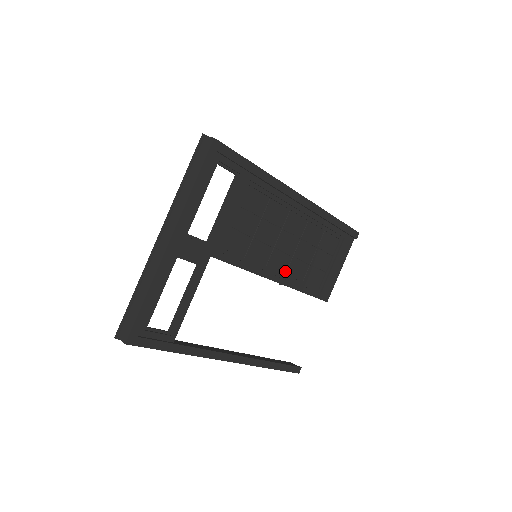
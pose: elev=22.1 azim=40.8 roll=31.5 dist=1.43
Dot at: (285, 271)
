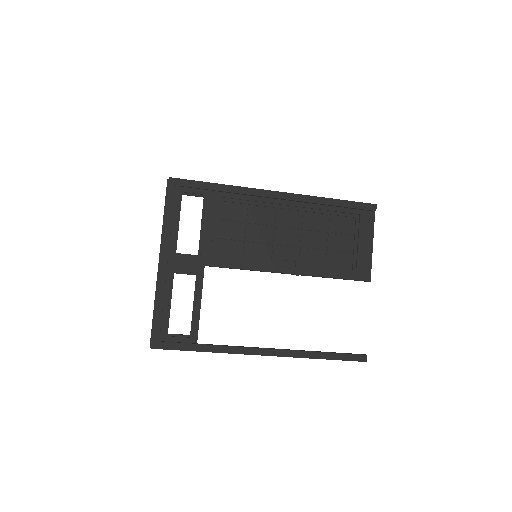
Dot at: (297, 262)
